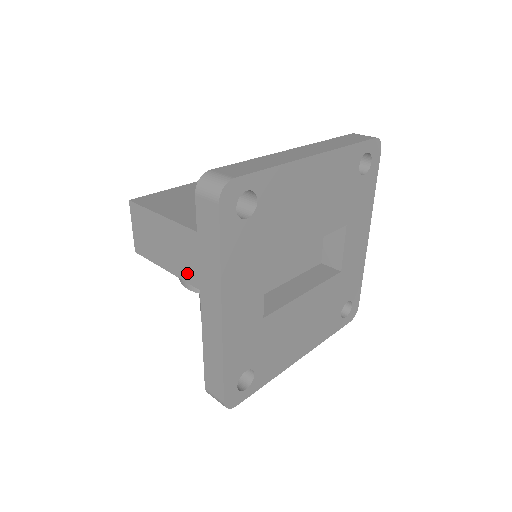
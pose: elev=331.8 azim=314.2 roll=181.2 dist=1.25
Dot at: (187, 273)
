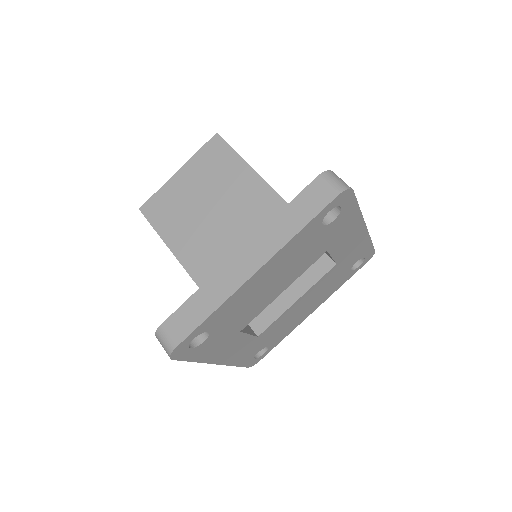
Dot at: occluded
